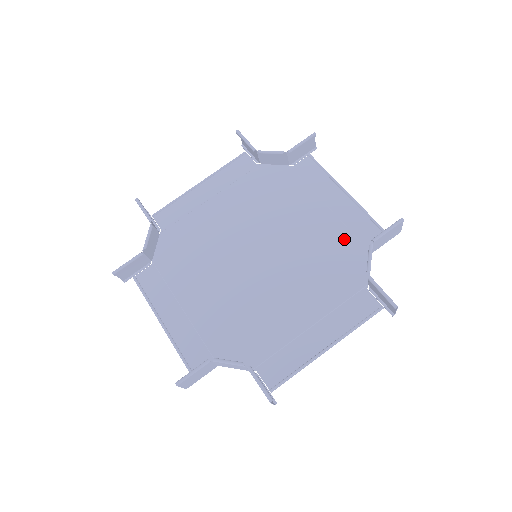
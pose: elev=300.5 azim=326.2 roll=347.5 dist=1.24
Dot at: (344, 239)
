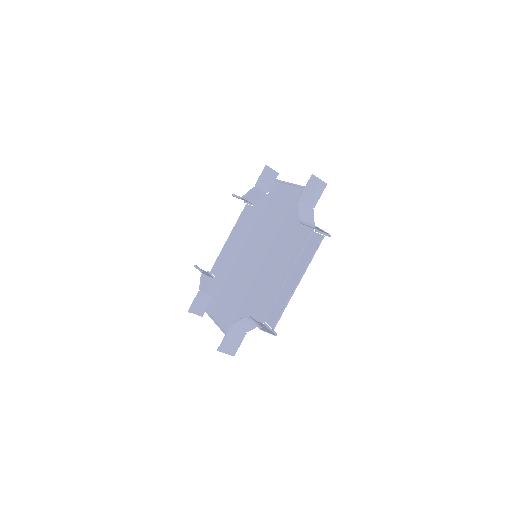
Dot at: occluded
